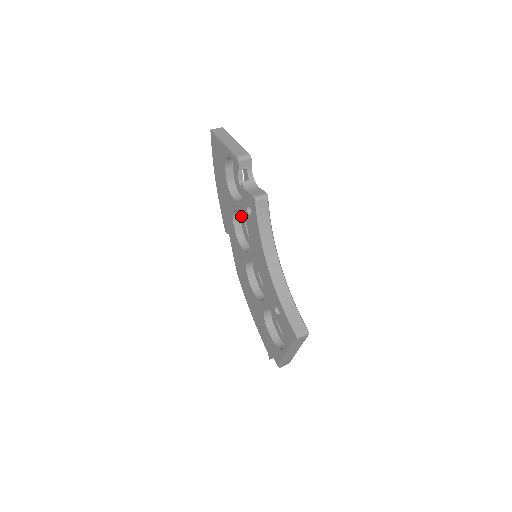
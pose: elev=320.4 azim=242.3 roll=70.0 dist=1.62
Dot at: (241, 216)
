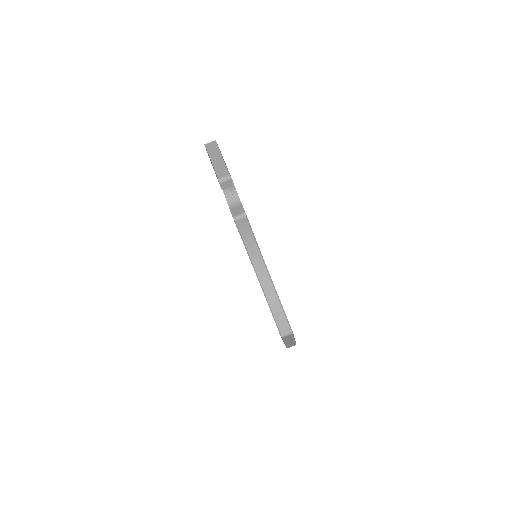
Dot at: occluded
